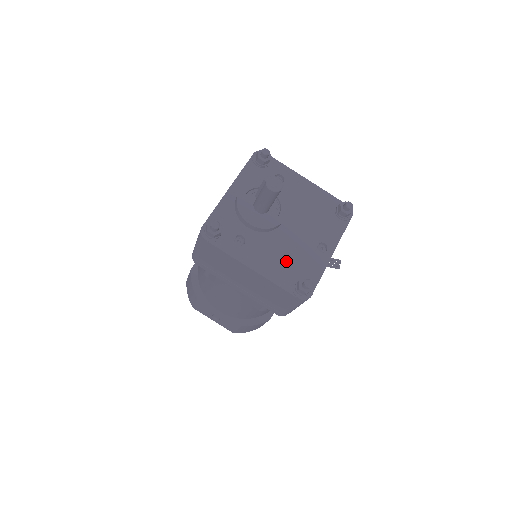
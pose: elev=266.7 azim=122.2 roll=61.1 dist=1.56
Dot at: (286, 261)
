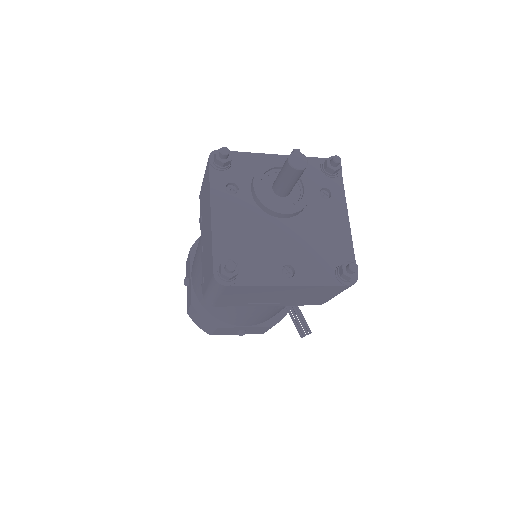
Dot at: (245, 242)
